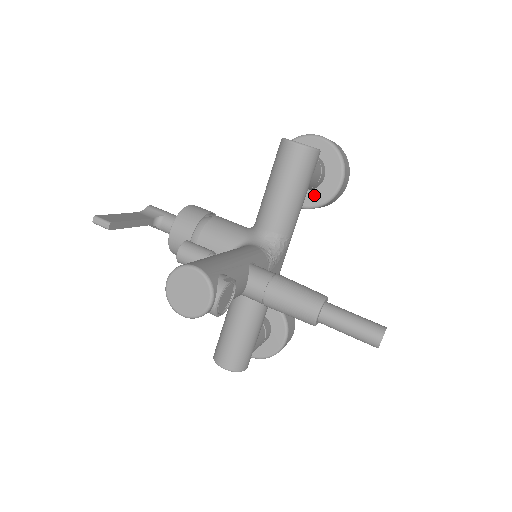
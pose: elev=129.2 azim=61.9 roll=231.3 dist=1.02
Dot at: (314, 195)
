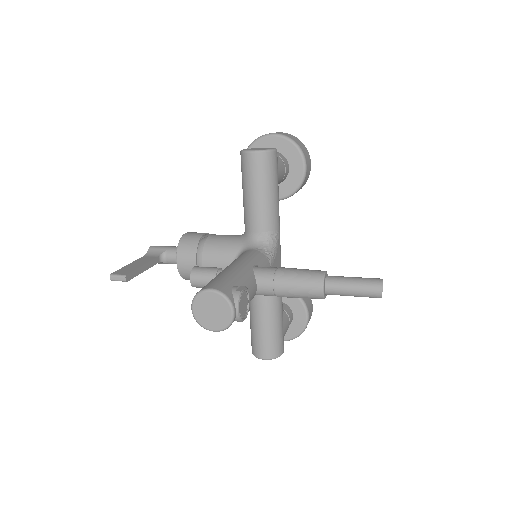
Dot at: (286, 186)
